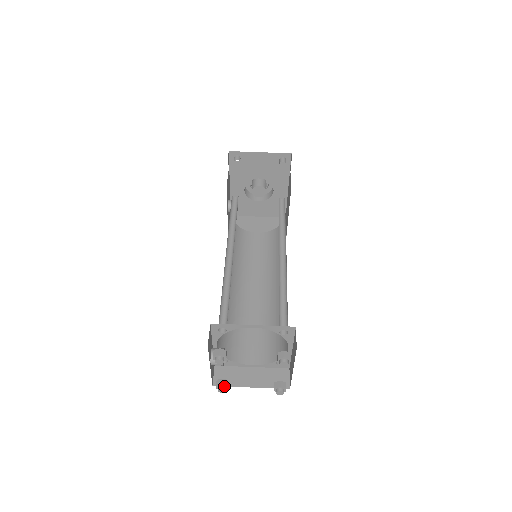
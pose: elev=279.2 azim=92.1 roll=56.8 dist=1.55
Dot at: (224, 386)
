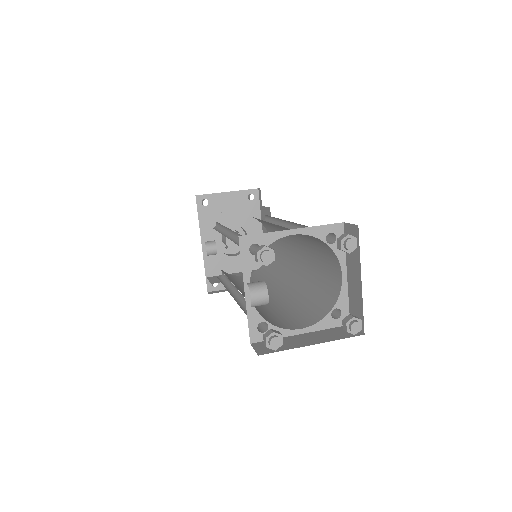
Dot at: (277, 336)
